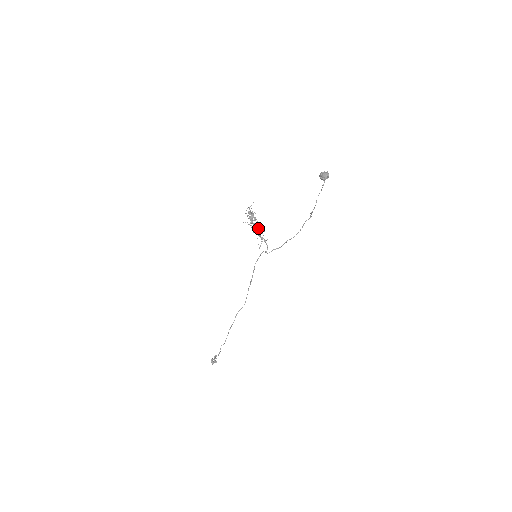
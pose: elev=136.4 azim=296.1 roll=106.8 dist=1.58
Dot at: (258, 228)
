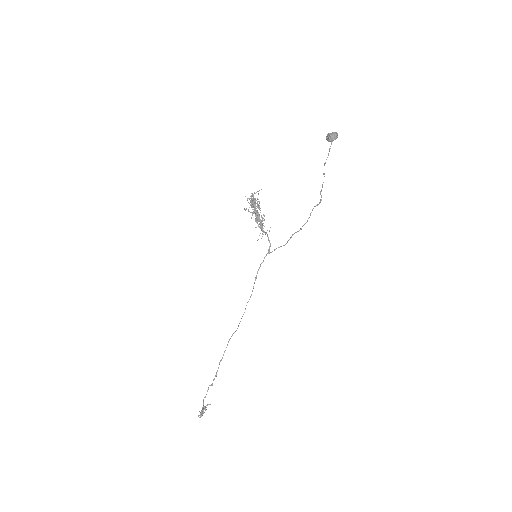
Dot at: (259, 216)
